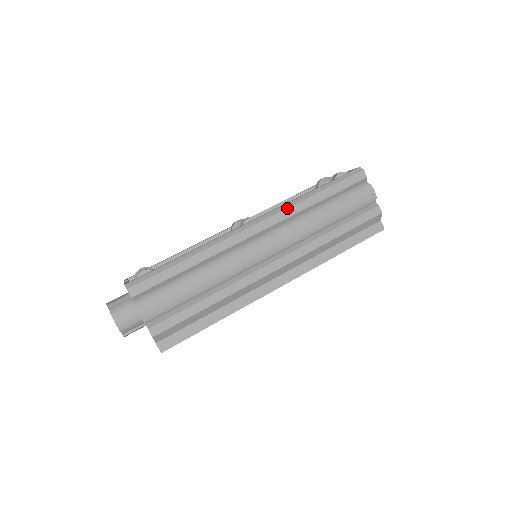
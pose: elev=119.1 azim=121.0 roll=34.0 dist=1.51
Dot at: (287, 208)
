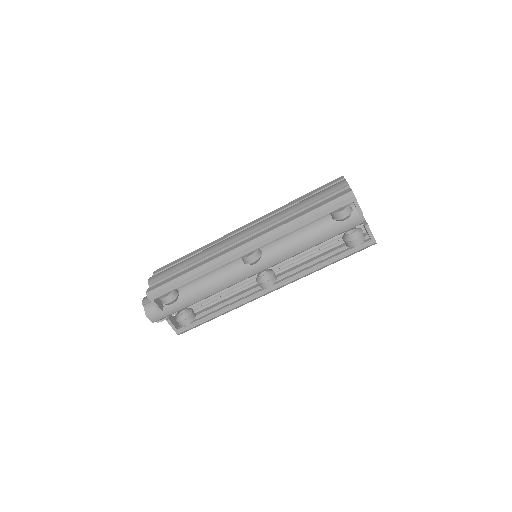
Dot at: occluded
